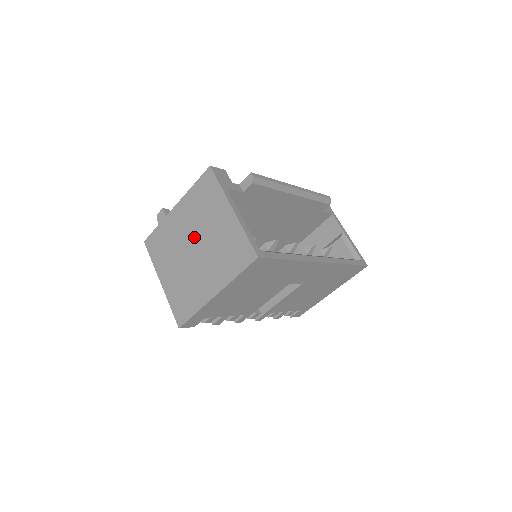
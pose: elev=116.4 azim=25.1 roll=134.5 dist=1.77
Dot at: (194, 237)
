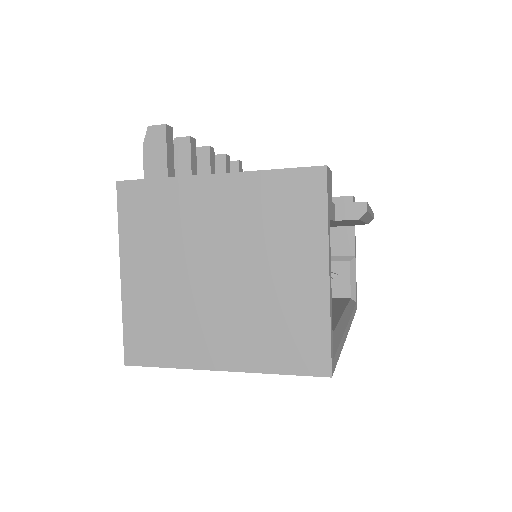
Dot at: (227, 256)
